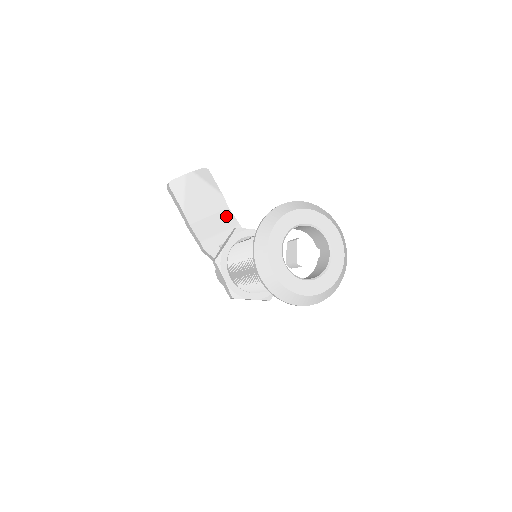
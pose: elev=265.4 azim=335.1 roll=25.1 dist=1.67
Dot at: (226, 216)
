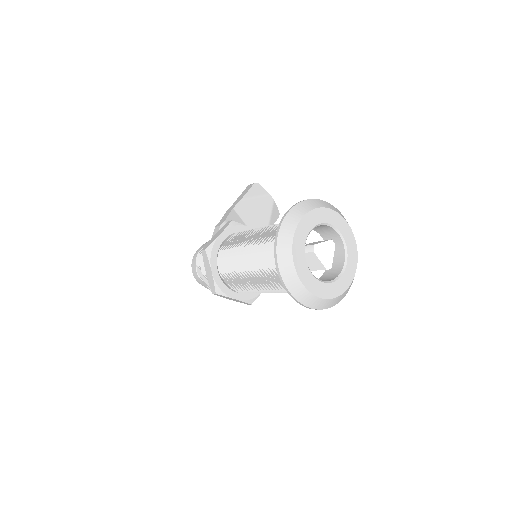
Dot at: occluded
